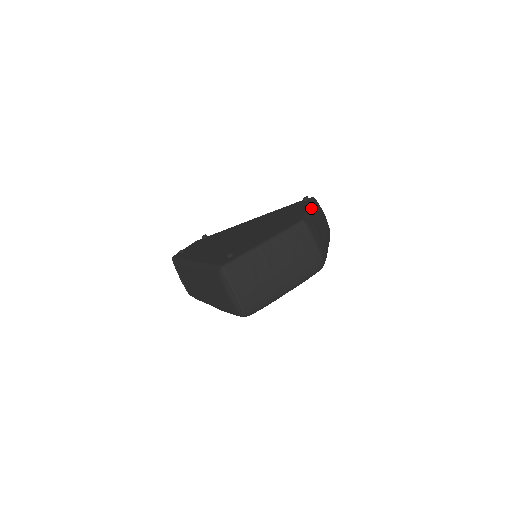
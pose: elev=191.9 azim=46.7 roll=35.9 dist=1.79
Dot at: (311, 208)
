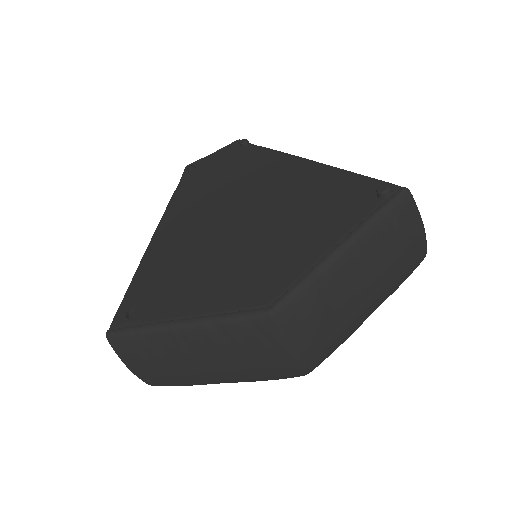
Dot at: (352, 246)
